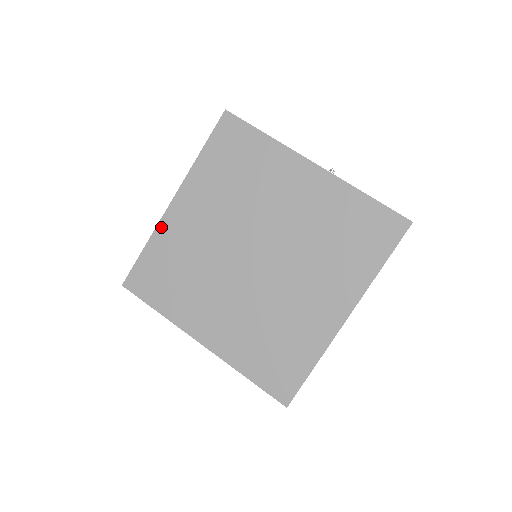
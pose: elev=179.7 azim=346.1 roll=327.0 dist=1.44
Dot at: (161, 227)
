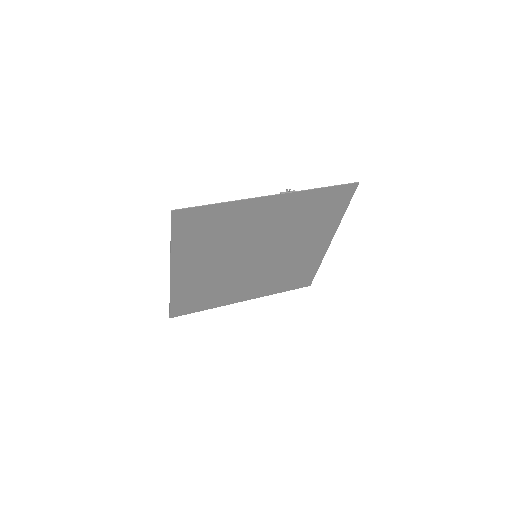
Dot at: (174, 287)
